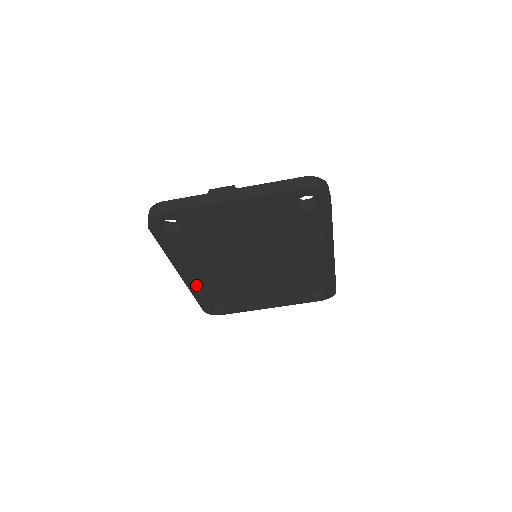
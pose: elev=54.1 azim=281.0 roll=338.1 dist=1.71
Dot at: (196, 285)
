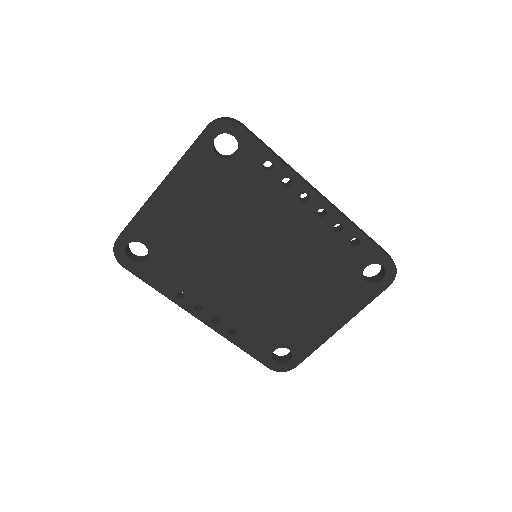
Dot at: (227, 328)
